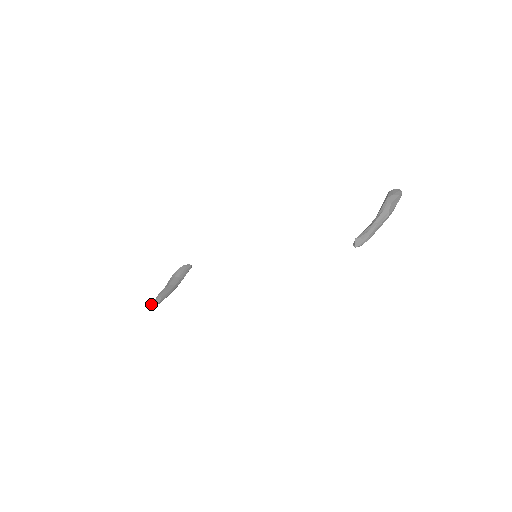
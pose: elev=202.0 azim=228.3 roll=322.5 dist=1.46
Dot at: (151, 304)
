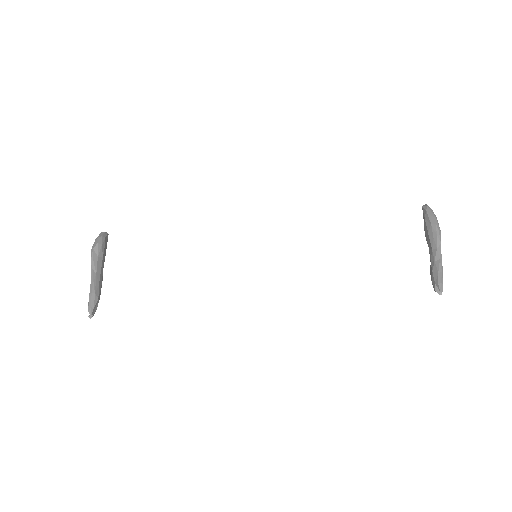
Dot at: (88, 311)
